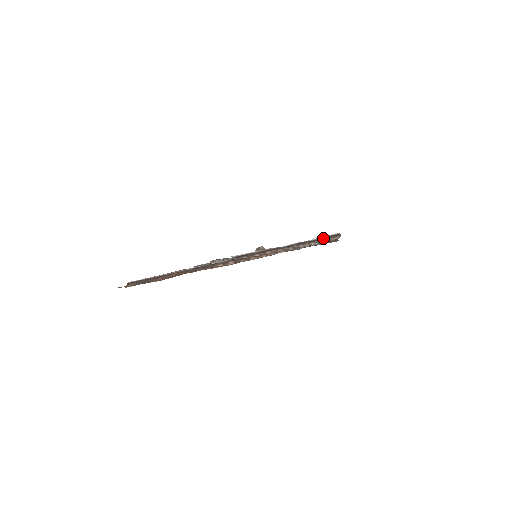
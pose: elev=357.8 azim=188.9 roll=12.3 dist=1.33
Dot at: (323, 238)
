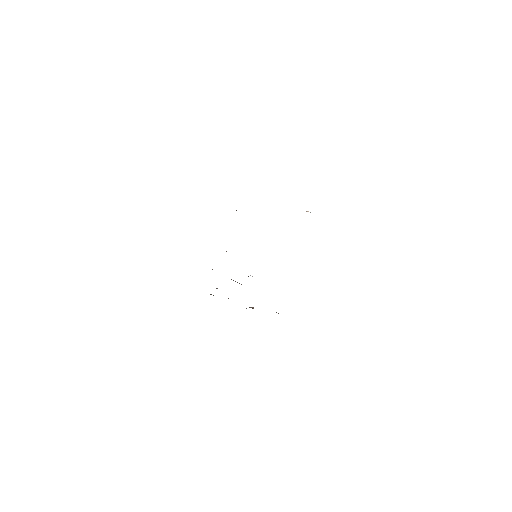
Dot at: occluded
